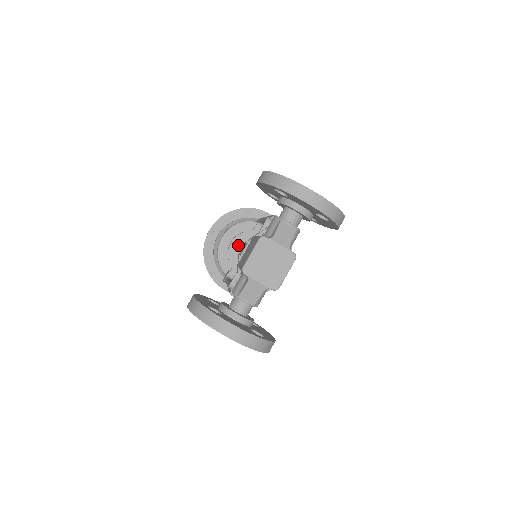
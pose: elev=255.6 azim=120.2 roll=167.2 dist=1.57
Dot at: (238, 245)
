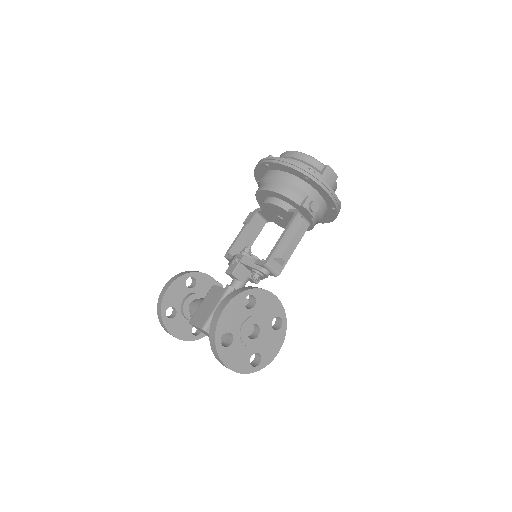
Dot at: (271, 207)
